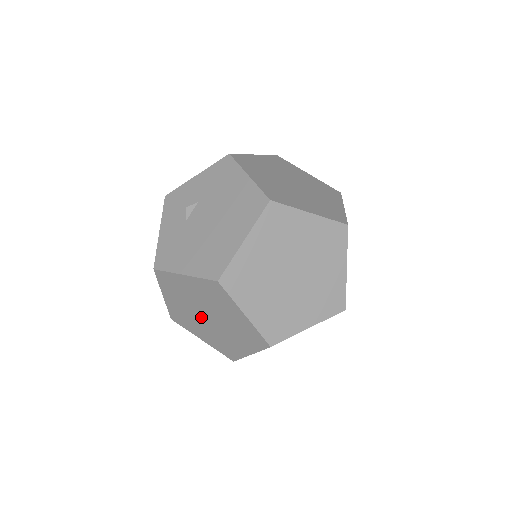
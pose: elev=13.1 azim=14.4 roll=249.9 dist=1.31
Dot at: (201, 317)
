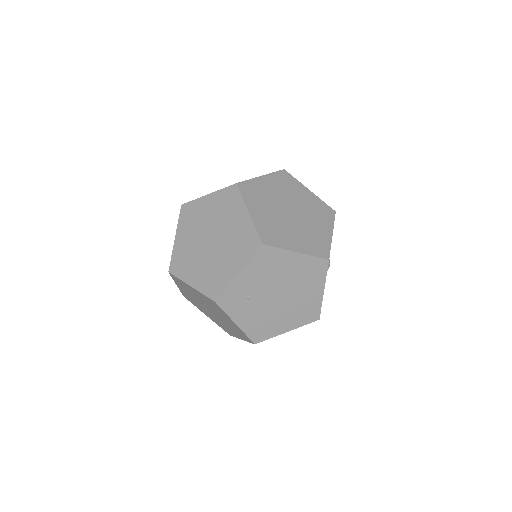
Dot at: (213, 315)
